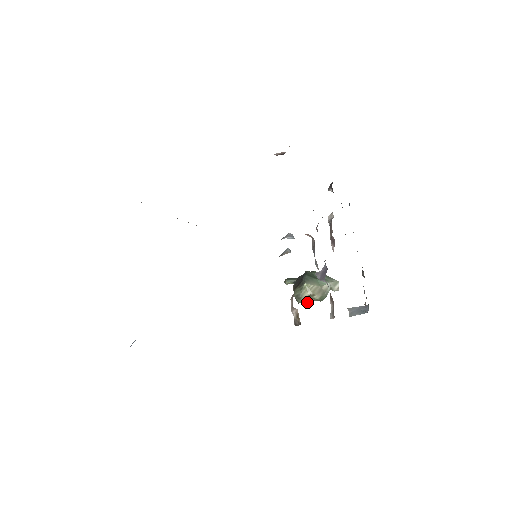
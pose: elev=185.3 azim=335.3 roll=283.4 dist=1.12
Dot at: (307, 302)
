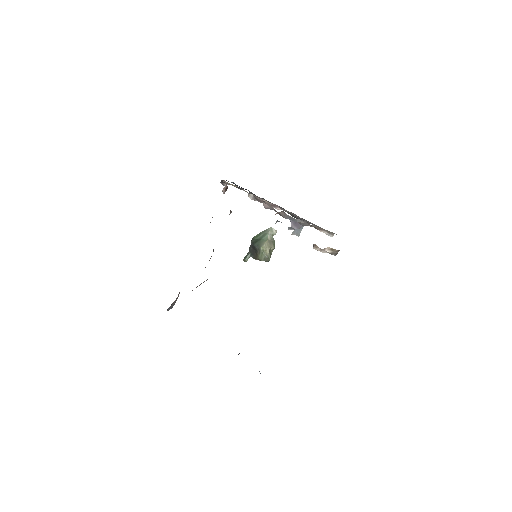
Dot at: occluded
